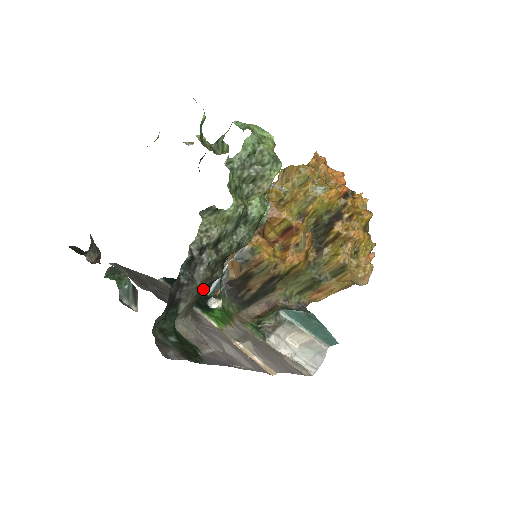
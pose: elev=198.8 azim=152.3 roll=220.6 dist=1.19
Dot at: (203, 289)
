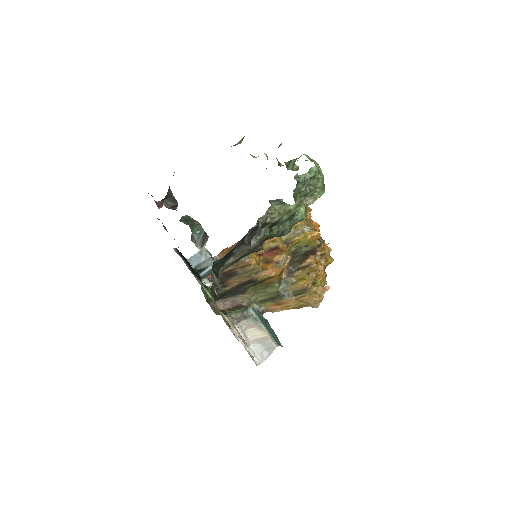
Dot at: (246, 255)
